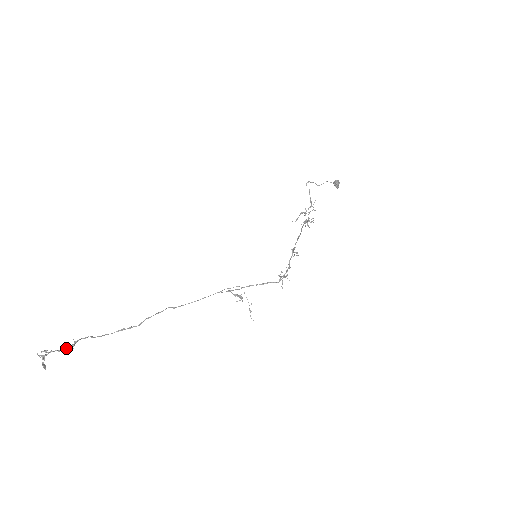
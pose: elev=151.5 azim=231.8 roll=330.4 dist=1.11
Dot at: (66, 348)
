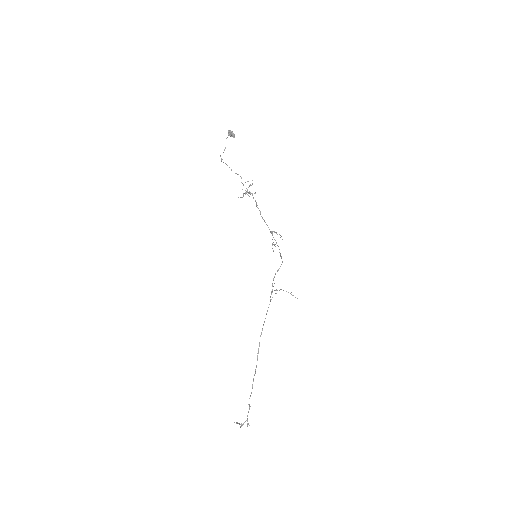
Dot at: occluded
